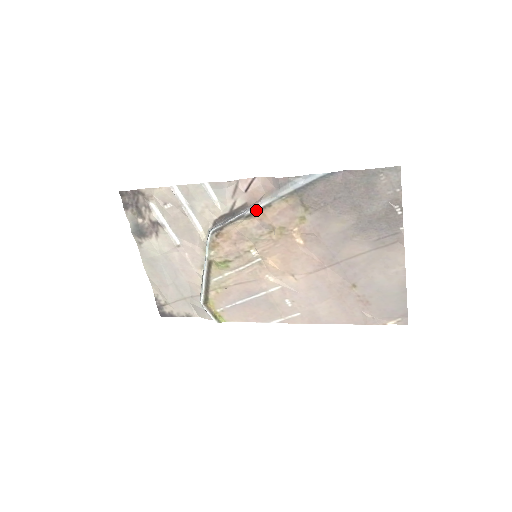
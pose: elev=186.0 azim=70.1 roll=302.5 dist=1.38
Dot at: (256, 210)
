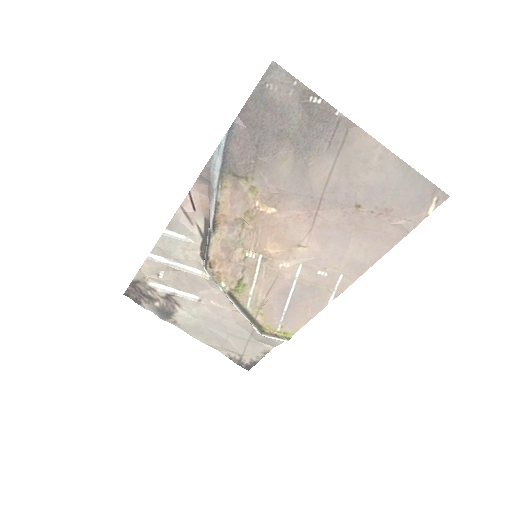
Dot at: (213, 218)
